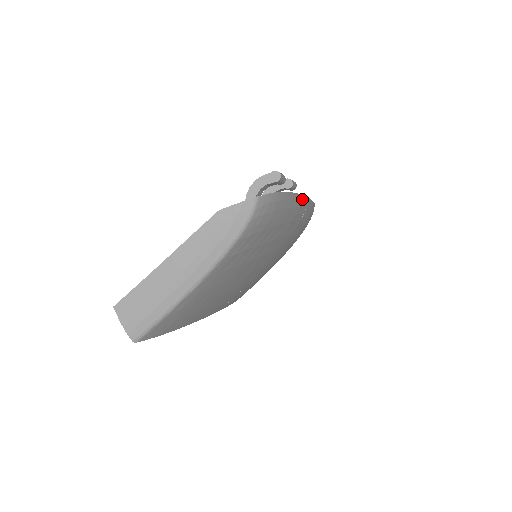
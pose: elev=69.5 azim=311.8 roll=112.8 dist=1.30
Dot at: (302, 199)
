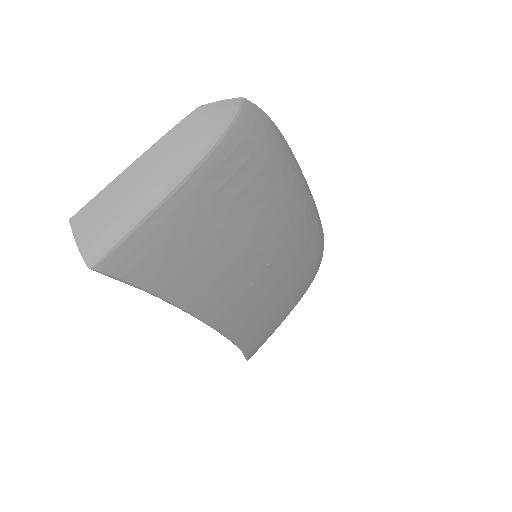
Dot at: (302, 175)
